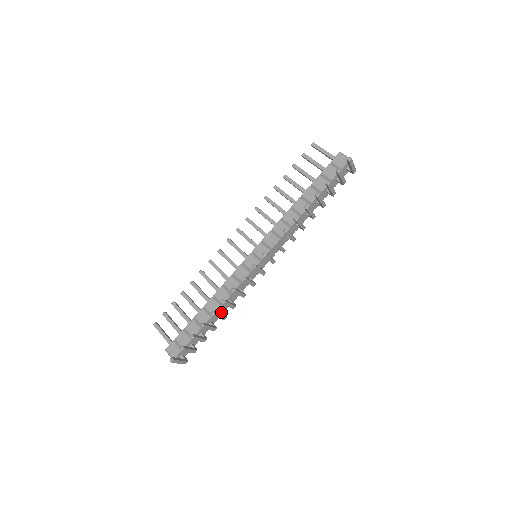
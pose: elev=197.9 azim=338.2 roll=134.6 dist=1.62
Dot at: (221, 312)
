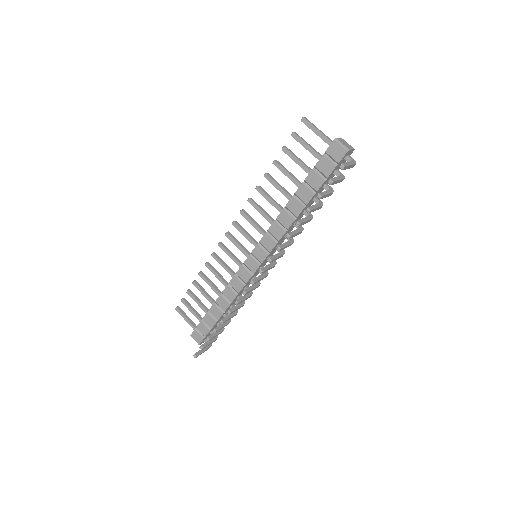
Dot at: occluded
